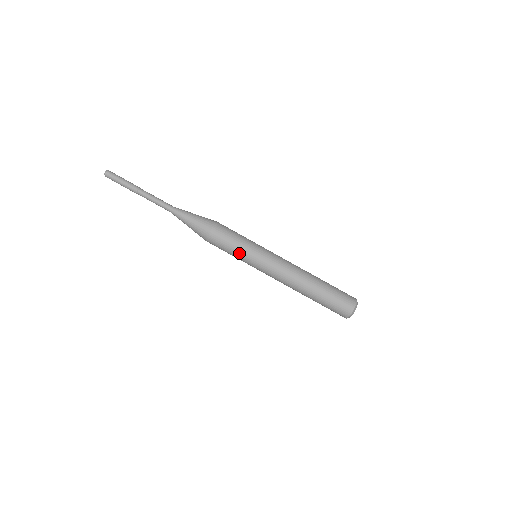
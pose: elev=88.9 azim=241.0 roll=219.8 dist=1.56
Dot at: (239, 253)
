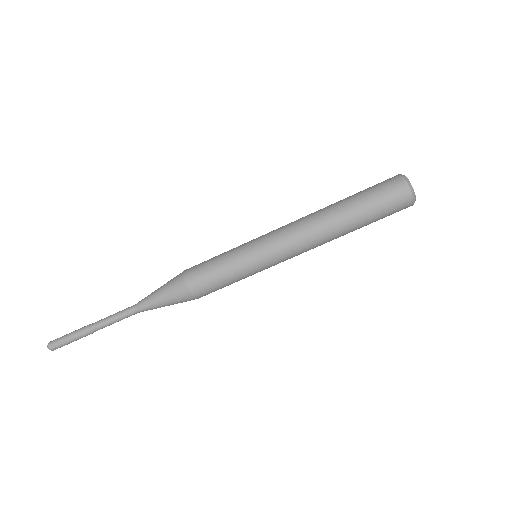
Dot at: occluded
